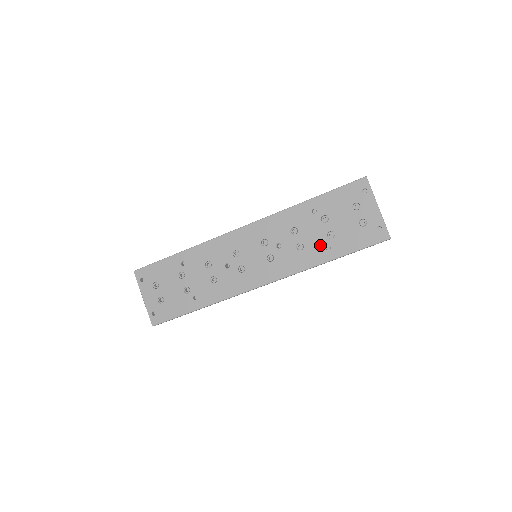
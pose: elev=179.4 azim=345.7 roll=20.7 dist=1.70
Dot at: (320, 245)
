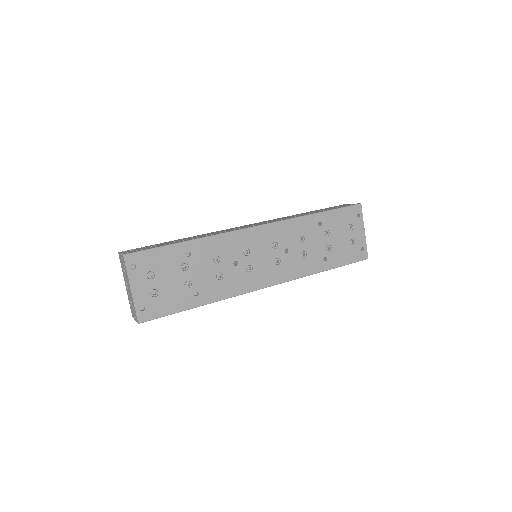
Dot at: (320, 256)
